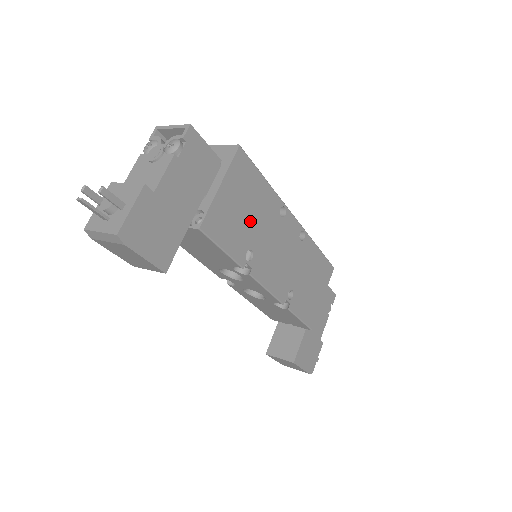
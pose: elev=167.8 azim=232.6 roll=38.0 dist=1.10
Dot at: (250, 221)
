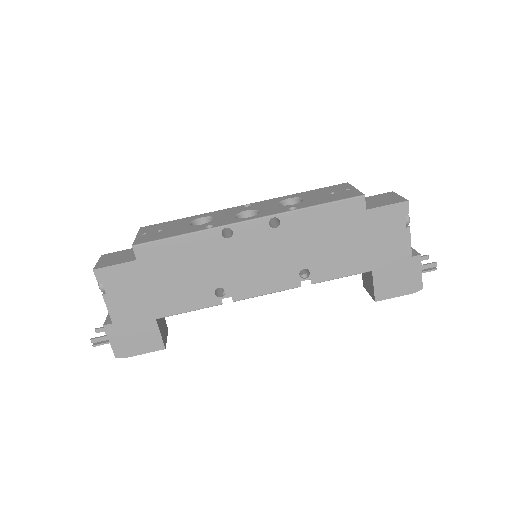
Dot at: (196, 274)
